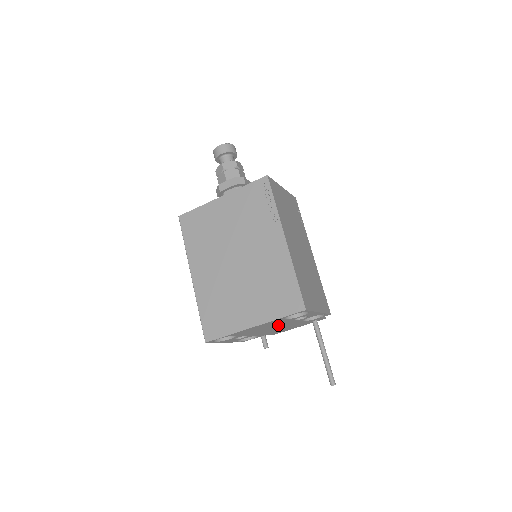
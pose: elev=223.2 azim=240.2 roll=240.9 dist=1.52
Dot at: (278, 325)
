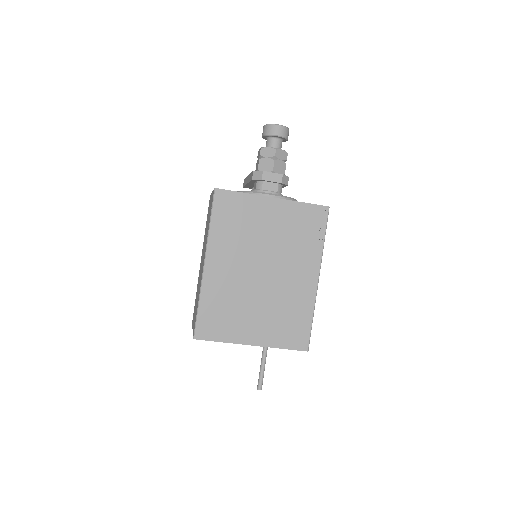
Dot at: occluded
